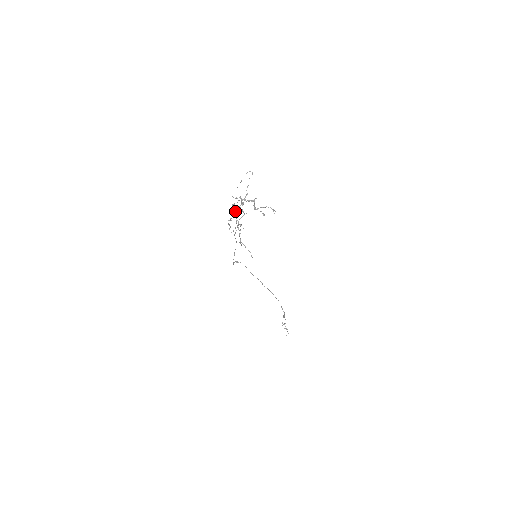
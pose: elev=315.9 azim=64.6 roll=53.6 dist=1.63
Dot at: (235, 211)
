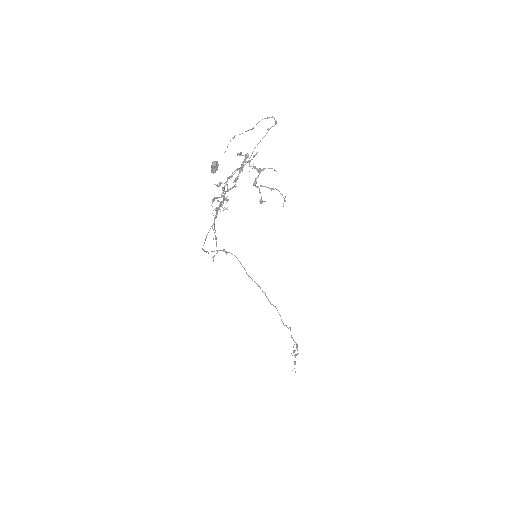
Dot at: occluded
